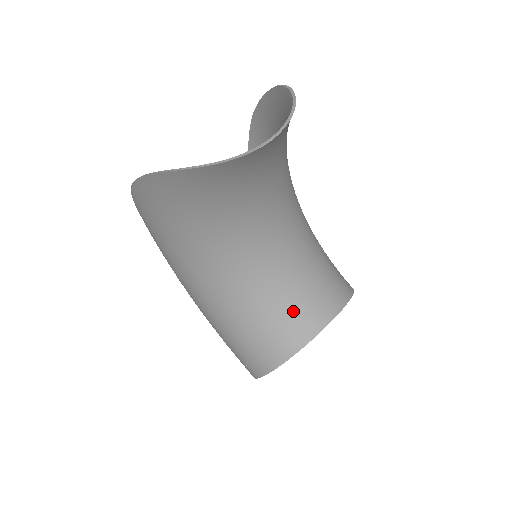
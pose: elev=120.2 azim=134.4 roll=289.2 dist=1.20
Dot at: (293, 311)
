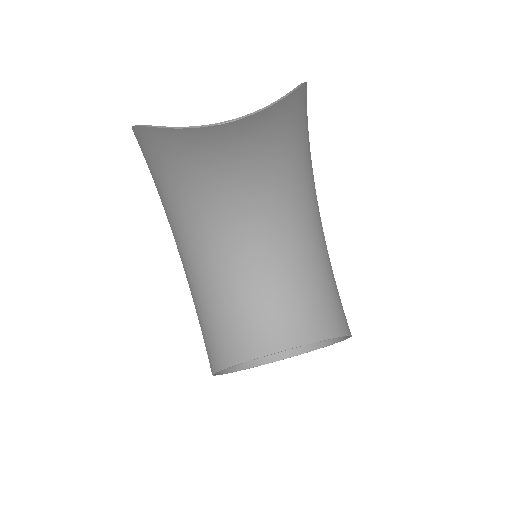
Dot at: (253, 320)
